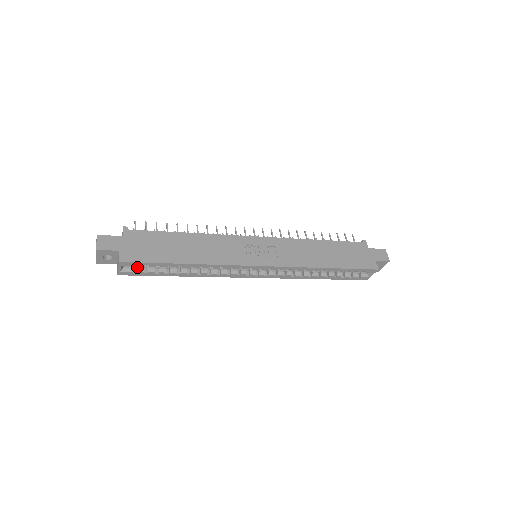
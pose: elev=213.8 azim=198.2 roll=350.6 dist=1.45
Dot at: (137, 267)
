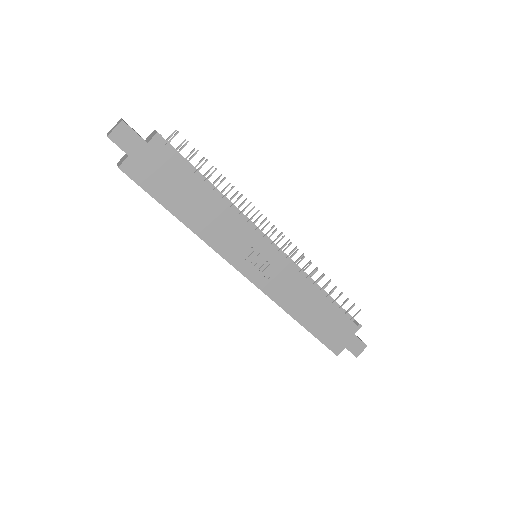
Dot at: occluded
